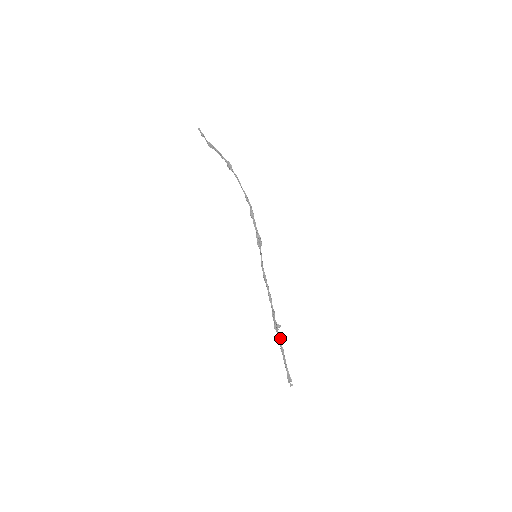
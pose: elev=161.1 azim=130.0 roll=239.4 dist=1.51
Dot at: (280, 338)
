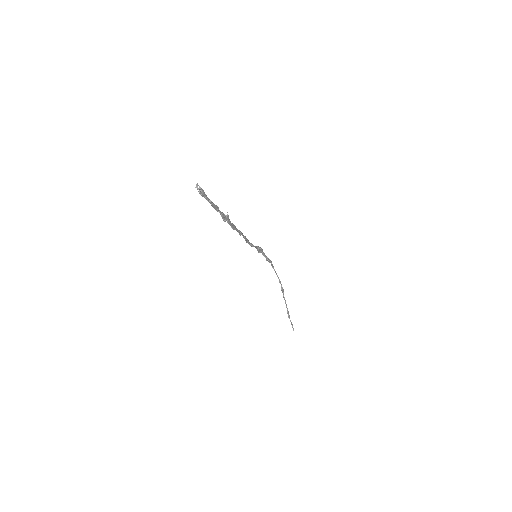
Dot at: (223, 214)
